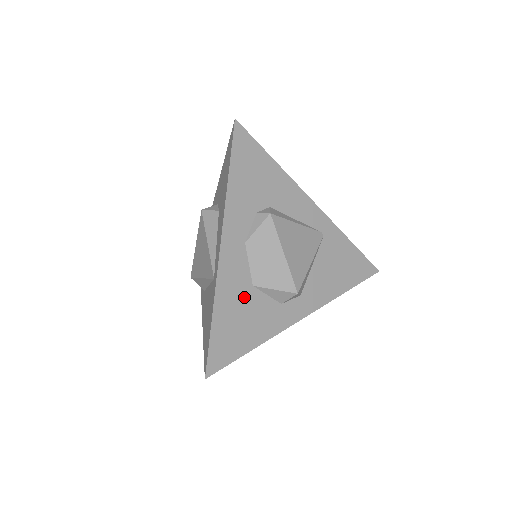
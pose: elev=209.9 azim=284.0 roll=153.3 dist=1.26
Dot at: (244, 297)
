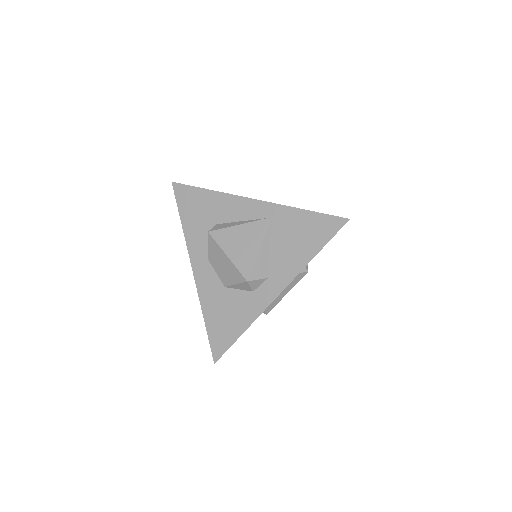
Dot at: (221, 298)
